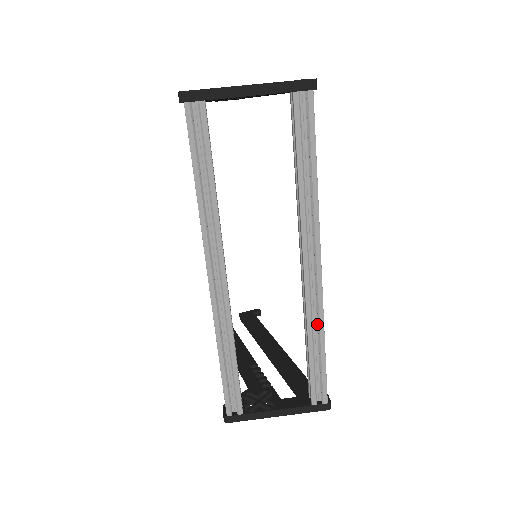
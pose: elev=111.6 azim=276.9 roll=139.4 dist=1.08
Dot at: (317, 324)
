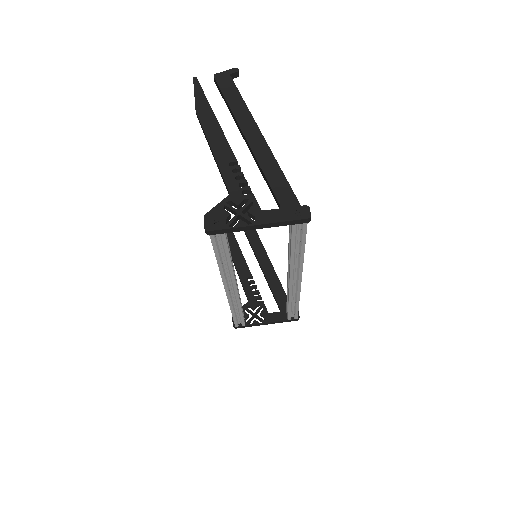
Dot at: (295, 296)
